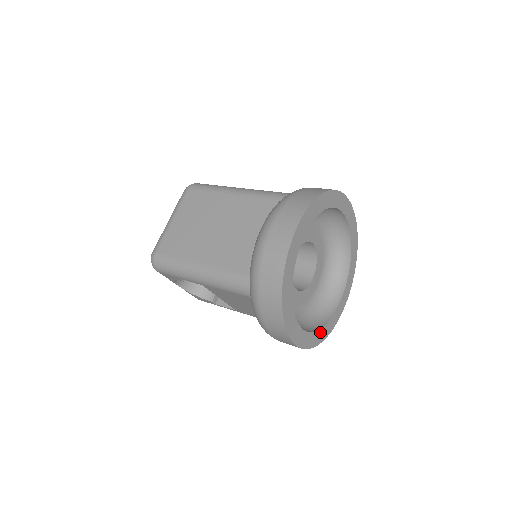
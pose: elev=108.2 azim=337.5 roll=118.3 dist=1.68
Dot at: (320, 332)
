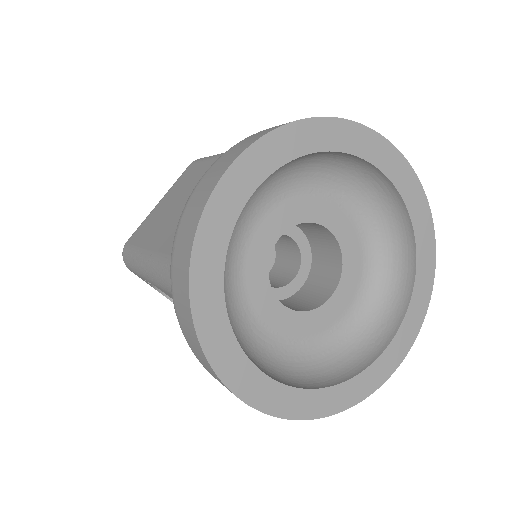
Dot at: (324, 394)
